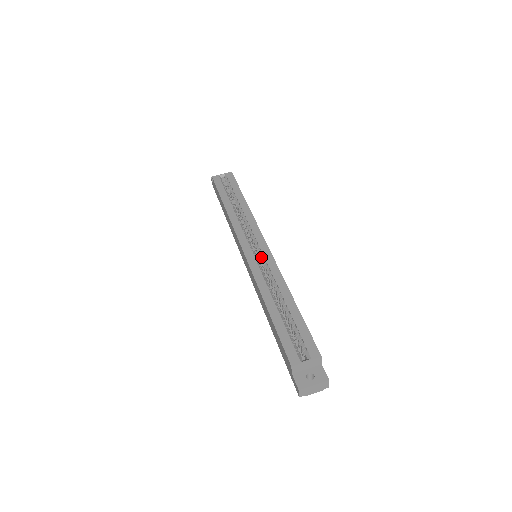
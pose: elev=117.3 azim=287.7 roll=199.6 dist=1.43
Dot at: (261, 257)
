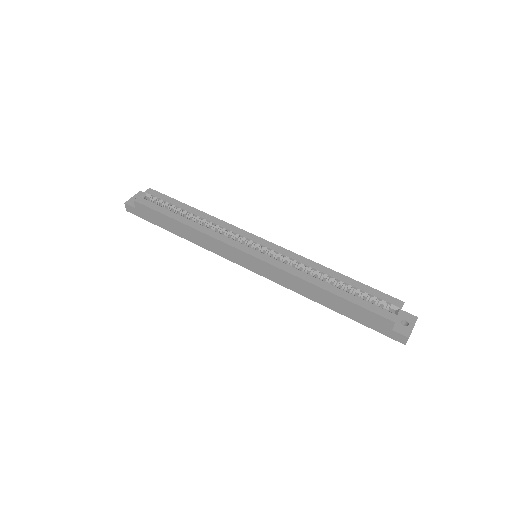
Dot at: (271, 253)
